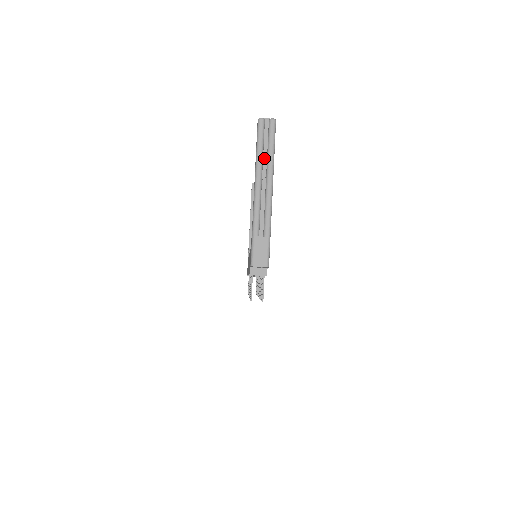
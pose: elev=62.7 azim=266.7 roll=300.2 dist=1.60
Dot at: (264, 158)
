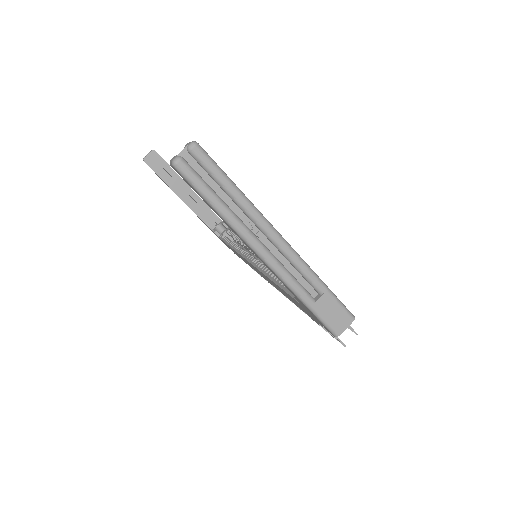
Dot at: (231, 207)
